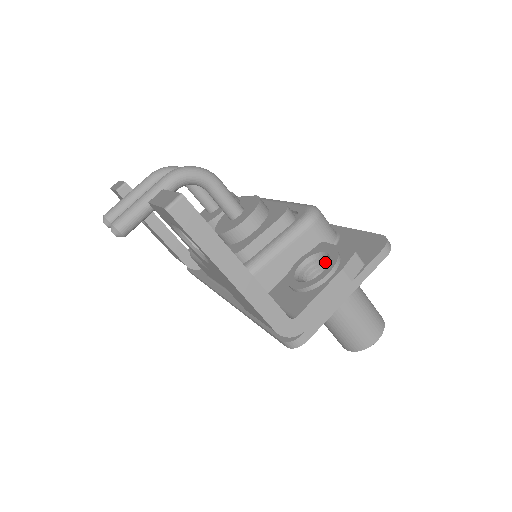
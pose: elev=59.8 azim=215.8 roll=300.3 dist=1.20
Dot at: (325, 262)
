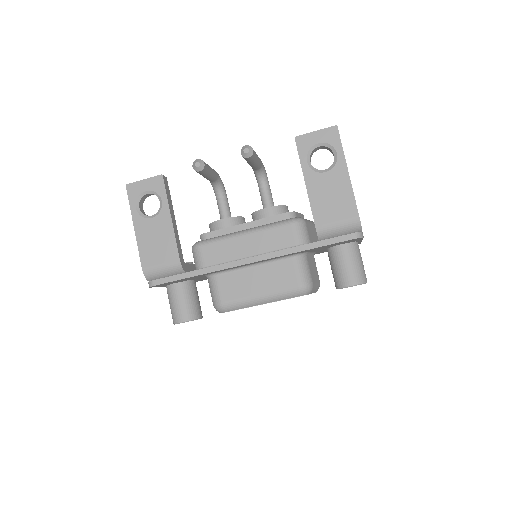
Dot at: occluded
